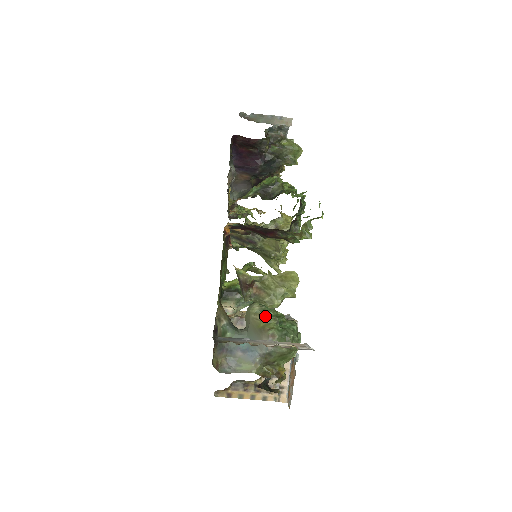
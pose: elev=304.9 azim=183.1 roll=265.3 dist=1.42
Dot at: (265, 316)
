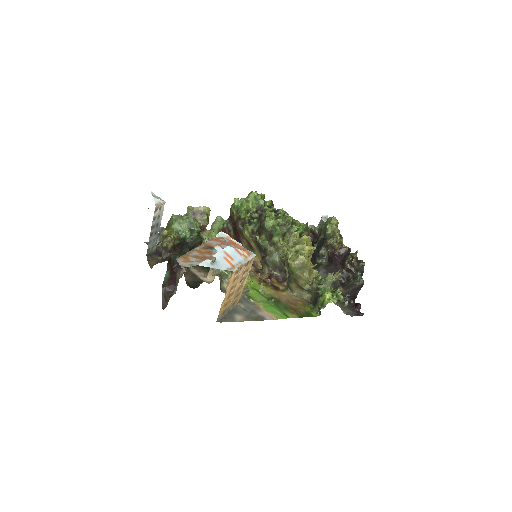
Dot at: occluded
